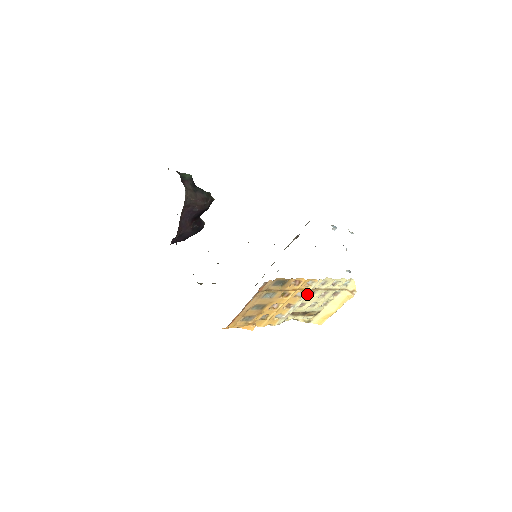
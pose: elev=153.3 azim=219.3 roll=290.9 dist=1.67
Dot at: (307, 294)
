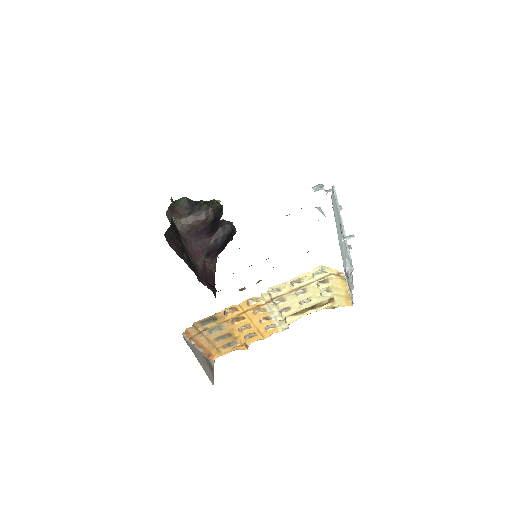
Dot at: (271, 305)
